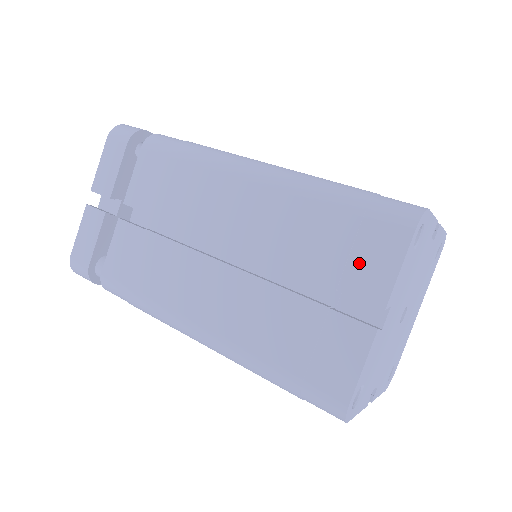
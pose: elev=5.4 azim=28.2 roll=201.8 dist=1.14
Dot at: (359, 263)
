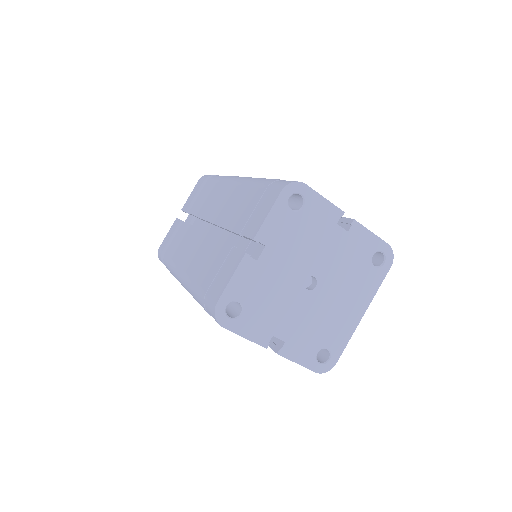
Dot at: (254, 216)
